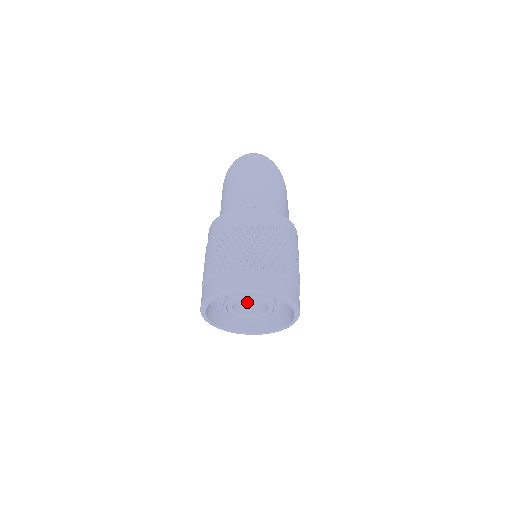
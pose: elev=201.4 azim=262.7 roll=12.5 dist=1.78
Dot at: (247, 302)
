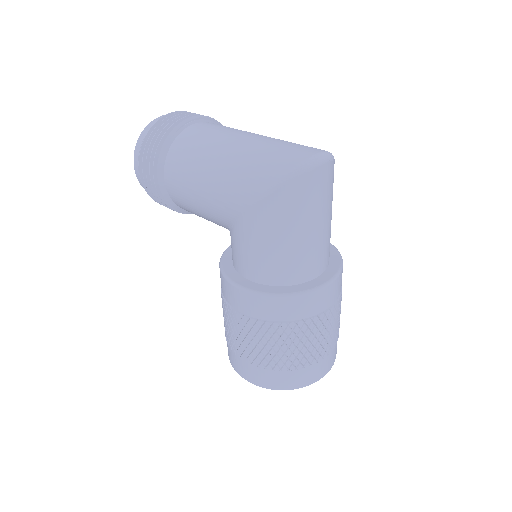
Dot at: occluded
